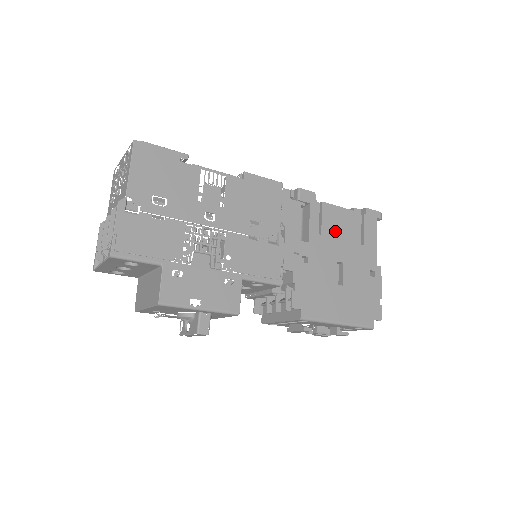
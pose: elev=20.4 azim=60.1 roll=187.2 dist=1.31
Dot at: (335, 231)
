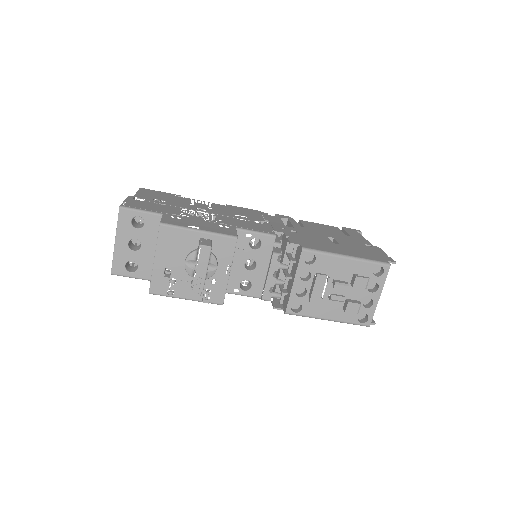
Dot at: (318, 229)
